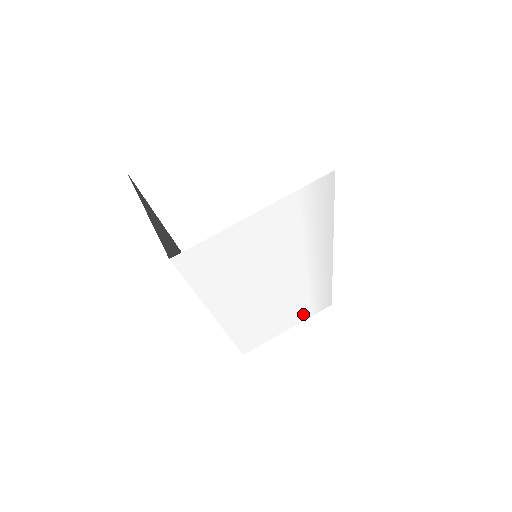
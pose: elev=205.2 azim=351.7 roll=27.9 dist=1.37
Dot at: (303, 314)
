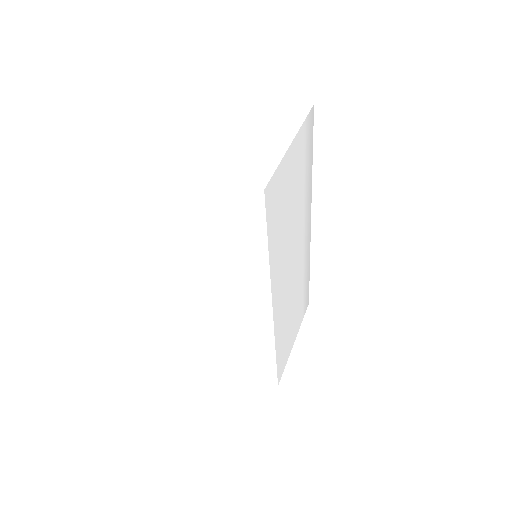
Dot at: (300, 315)
